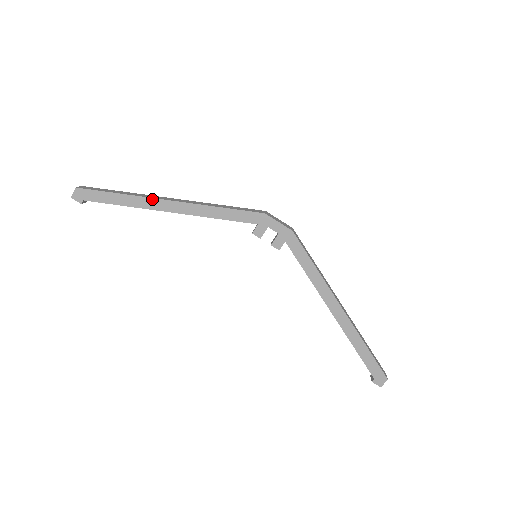
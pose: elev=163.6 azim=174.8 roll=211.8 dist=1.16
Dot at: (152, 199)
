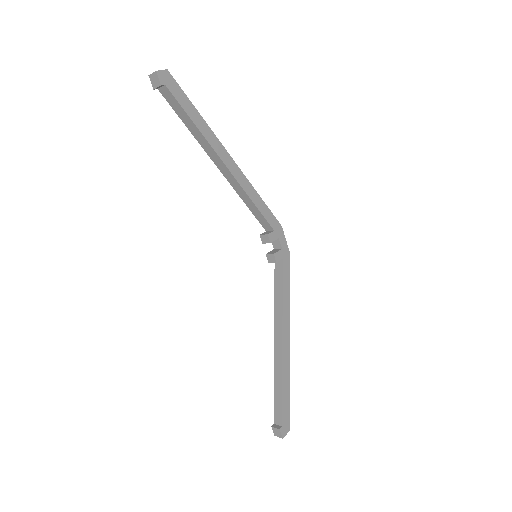
Dot at: (220, 143)
